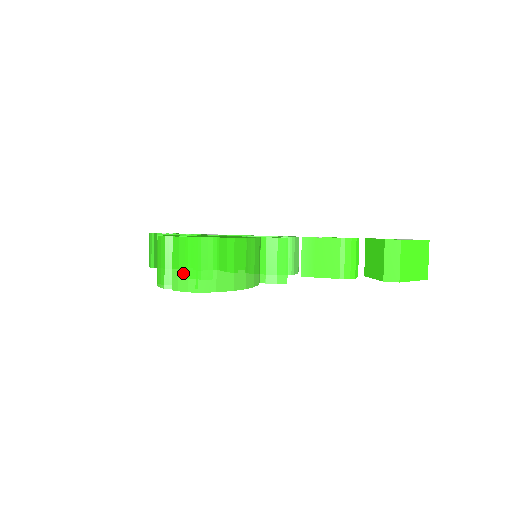
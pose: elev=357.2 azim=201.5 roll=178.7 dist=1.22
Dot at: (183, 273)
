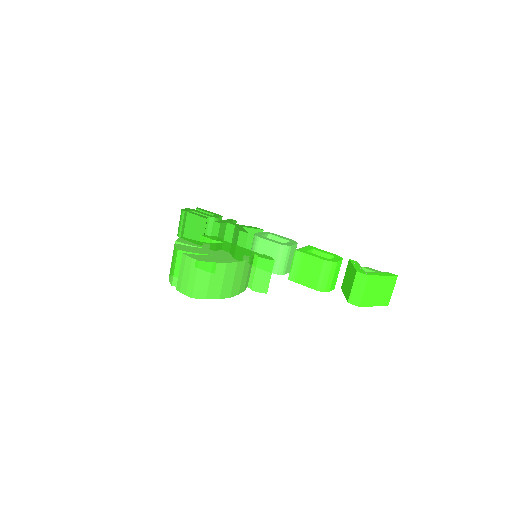
Dot at: (185, 281)
